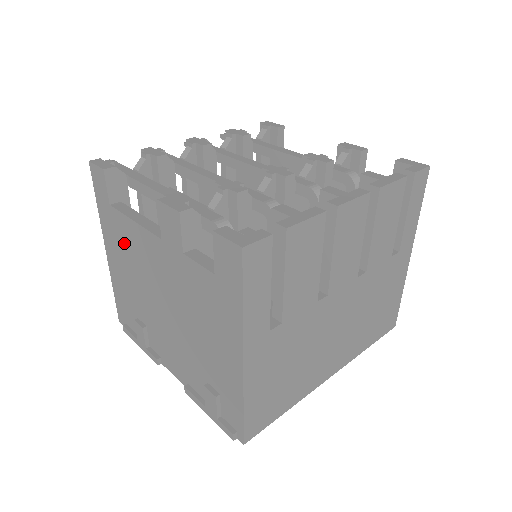
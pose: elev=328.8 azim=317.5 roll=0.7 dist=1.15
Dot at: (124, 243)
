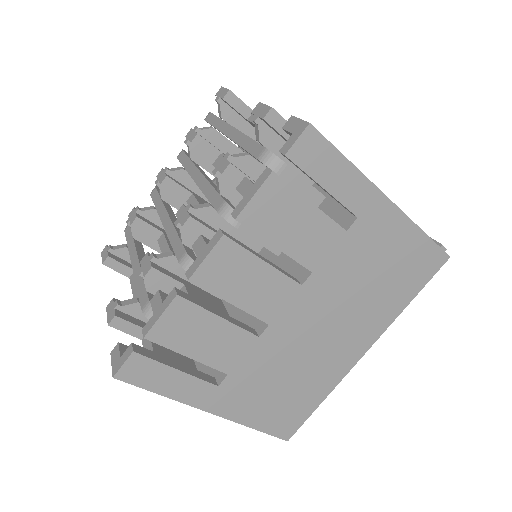
Dot at: occluded
